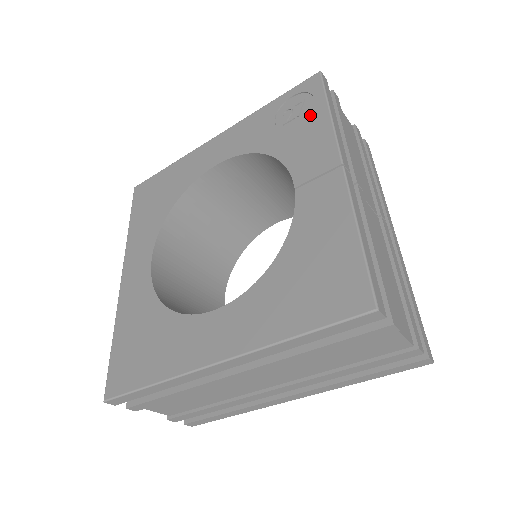
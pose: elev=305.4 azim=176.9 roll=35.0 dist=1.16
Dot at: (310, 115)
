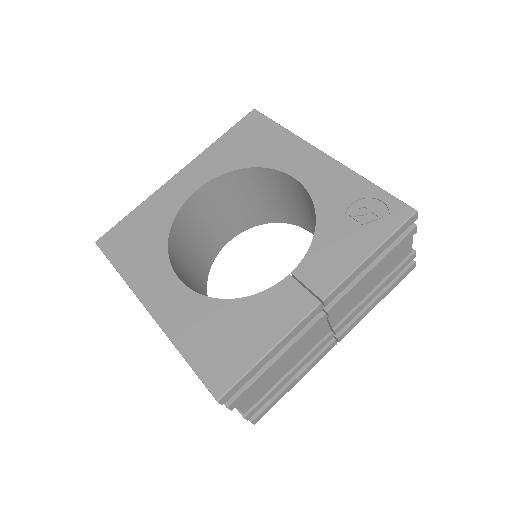
Dot at: (364, 236)
